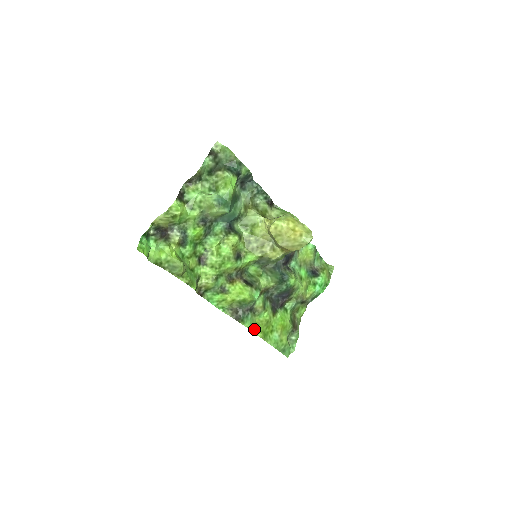
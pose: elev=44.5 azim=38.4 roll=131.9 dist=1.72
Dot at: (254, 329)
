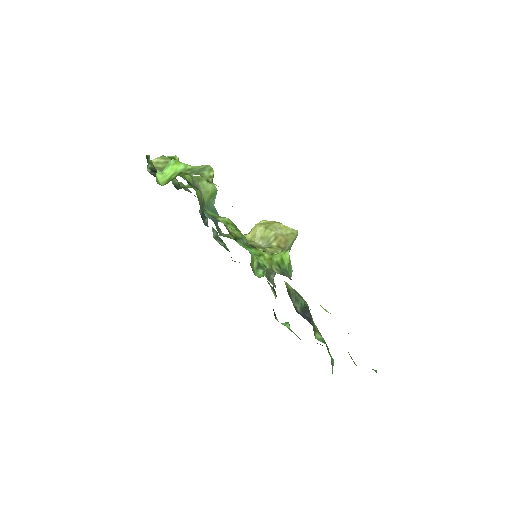
Dot at: occluded
